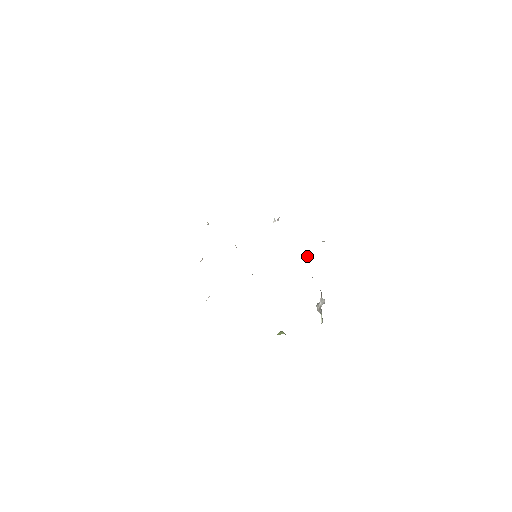
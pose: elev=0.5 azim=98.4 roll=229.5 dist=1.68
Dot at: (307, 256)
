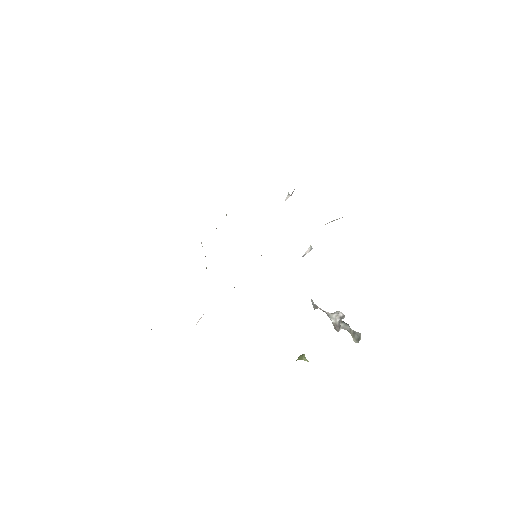
Dot at: occluded
